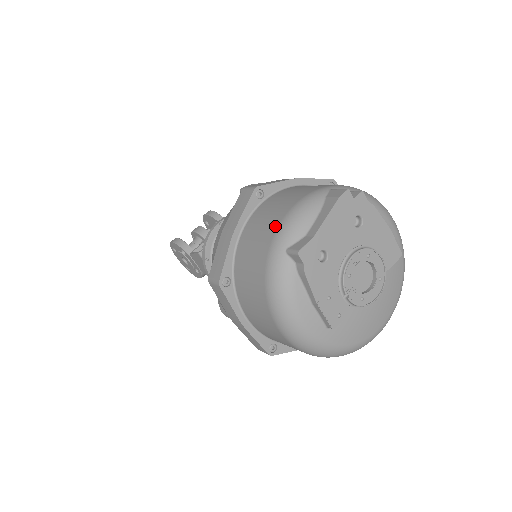
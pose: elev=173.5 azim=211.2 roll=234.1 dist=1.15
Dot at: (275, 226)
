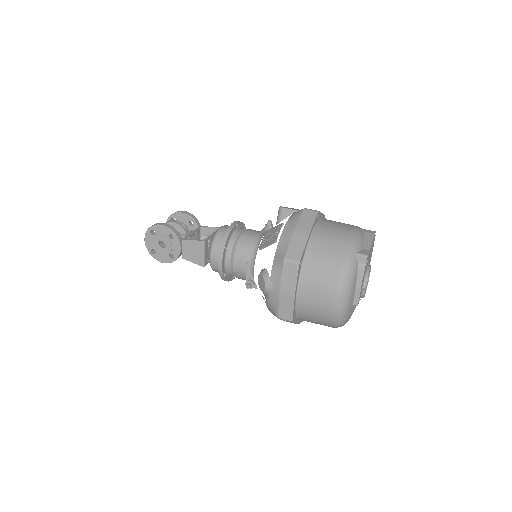
Dot at: (346, 238)
